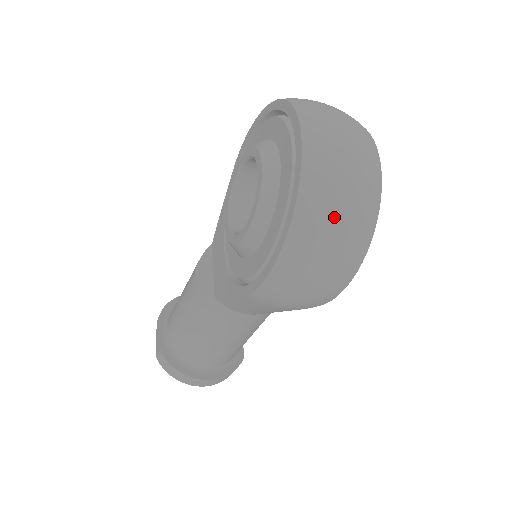
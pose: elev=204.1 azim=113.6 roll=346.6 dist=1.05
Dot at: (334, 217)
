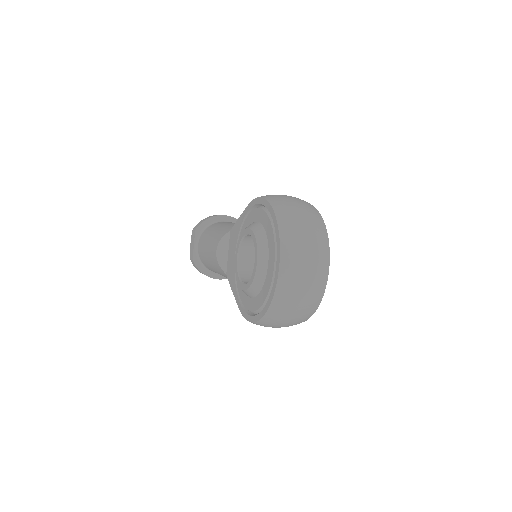
Dot at: (287, 318)
